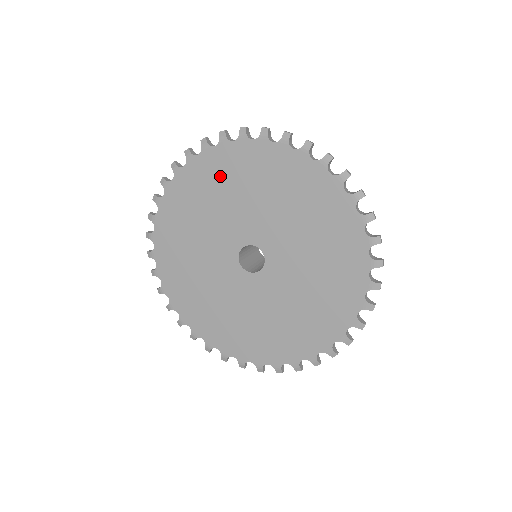
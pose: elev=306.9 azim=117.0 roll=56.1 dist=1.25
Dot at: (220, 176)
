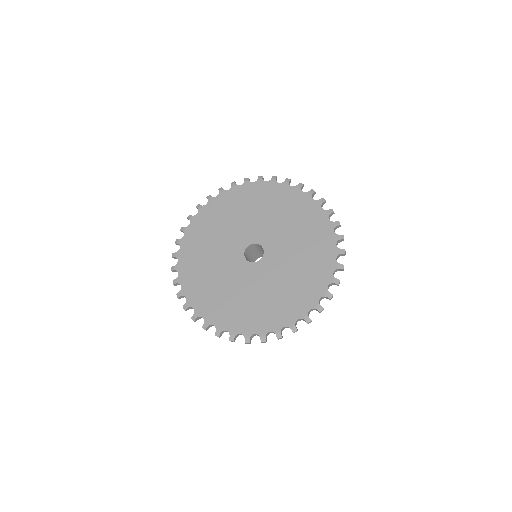
Dot at: (270, 199)
